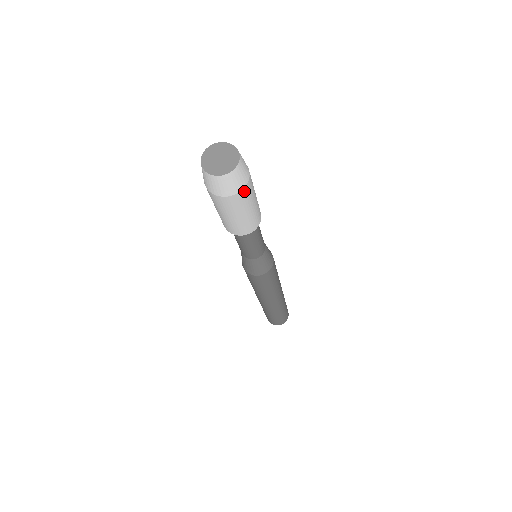
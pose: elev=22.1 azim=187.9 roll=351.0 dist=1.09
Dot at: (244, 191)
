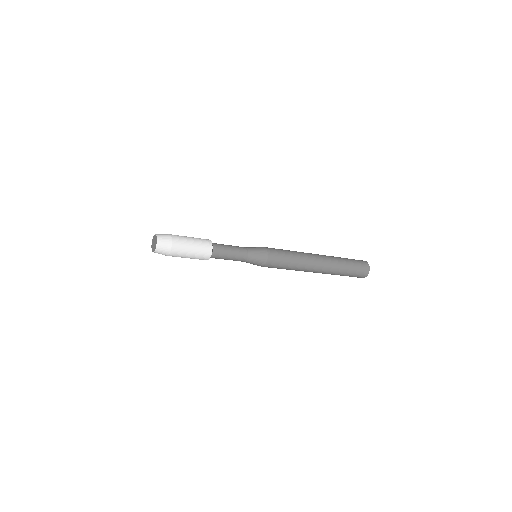
Dot at: (173, 251)
